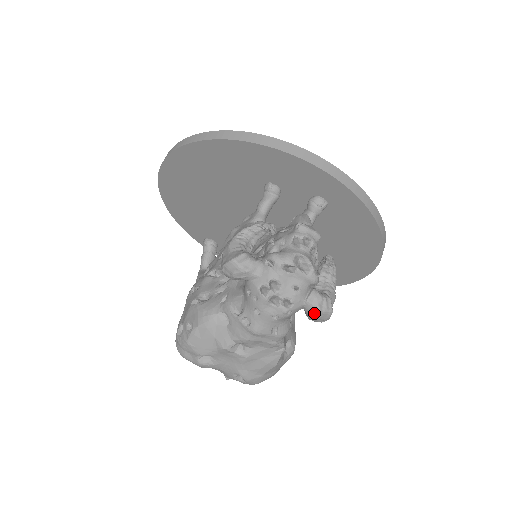
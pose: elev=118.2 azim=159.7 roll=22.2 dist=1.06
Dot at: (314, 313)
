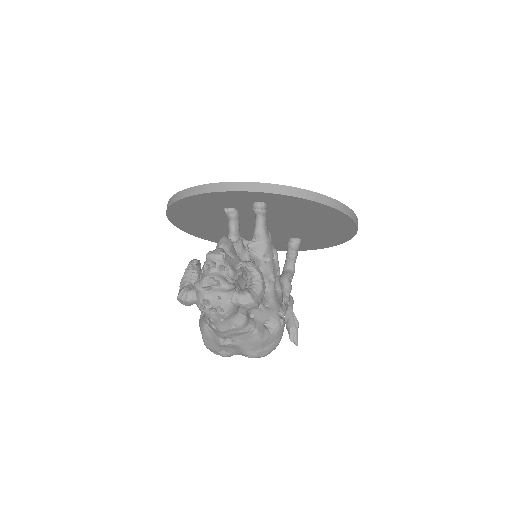
Dot at: (242, 307)
